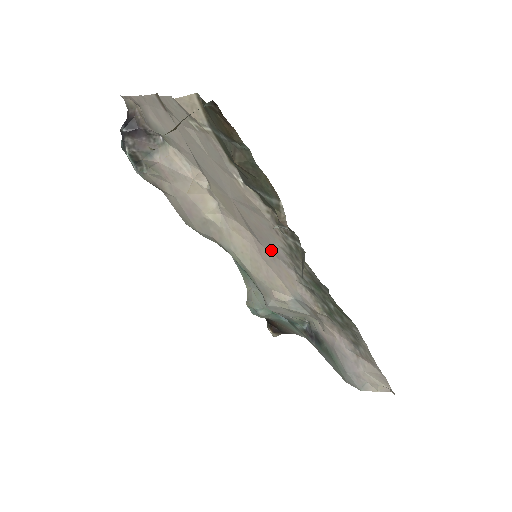
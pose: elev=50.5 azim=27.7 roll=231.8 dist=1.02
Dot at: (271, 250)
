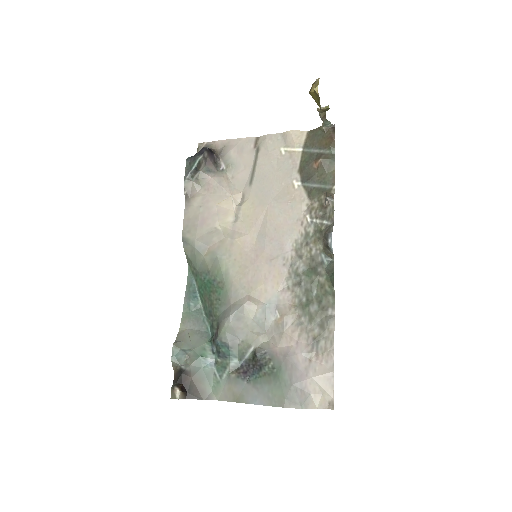
Dot at: (275, 250)
